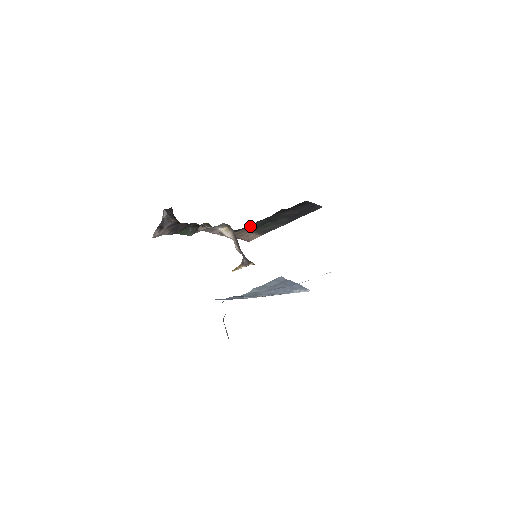
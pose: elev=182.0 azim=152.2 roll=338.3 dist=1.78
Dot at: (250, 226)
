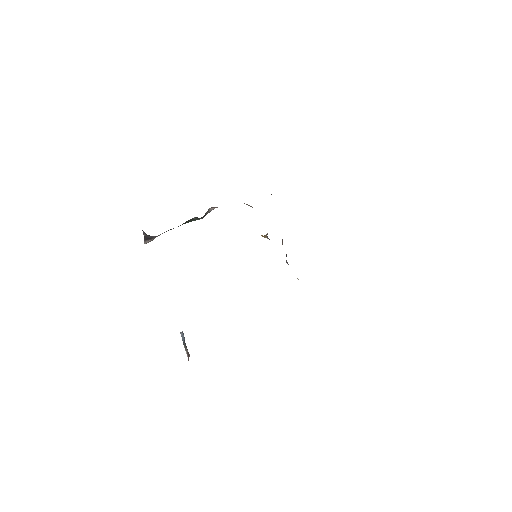
Dot at: occluded
